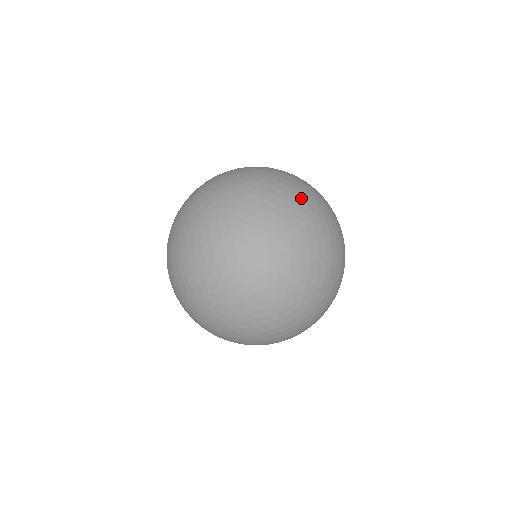
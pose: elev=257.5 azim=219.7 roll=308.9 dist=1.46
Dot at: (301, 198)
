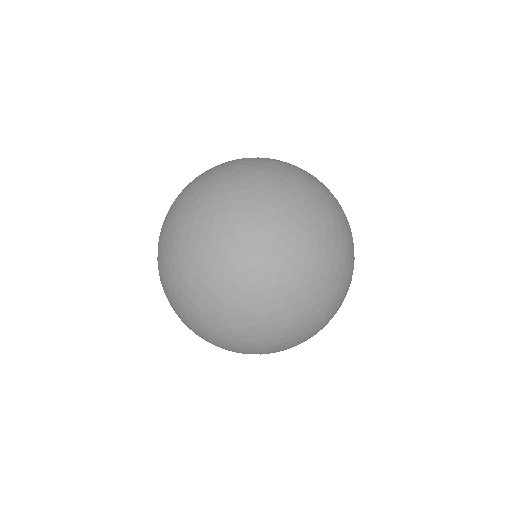
Dot at: occluded
